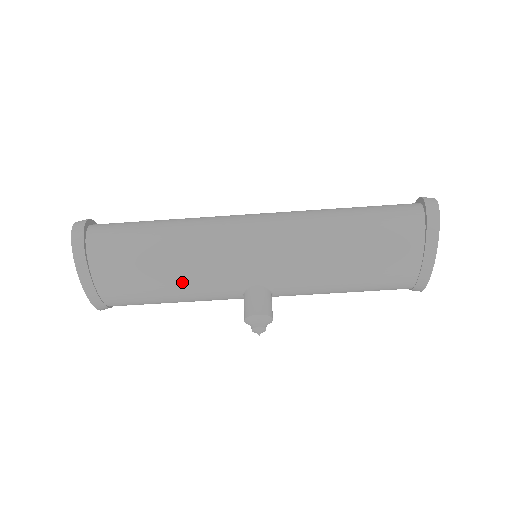
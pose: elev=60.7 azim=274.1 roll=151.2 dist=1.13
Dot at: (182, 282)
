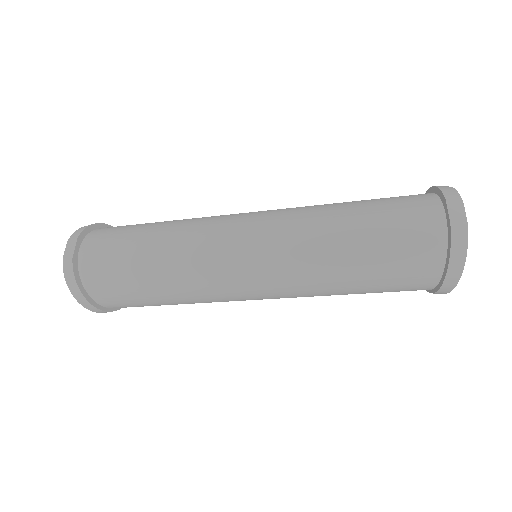
Dot at: occluded
